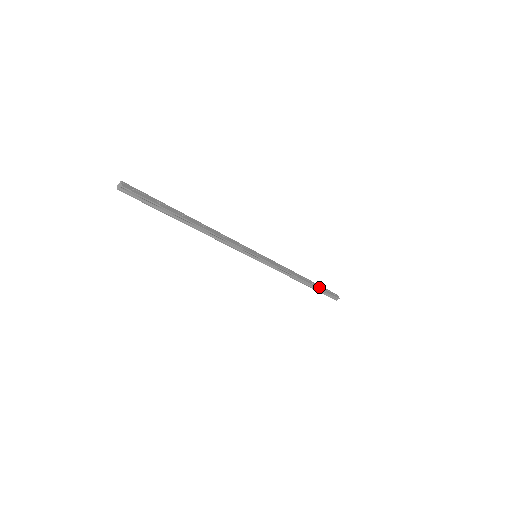
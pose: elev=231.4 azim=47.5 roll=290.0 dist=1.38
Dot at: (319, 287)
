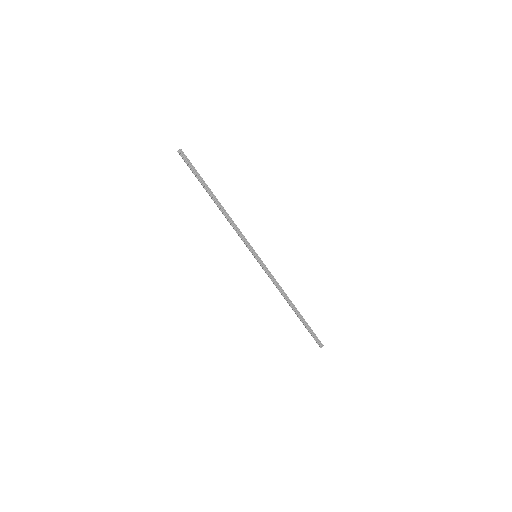
Dot at: occluded
